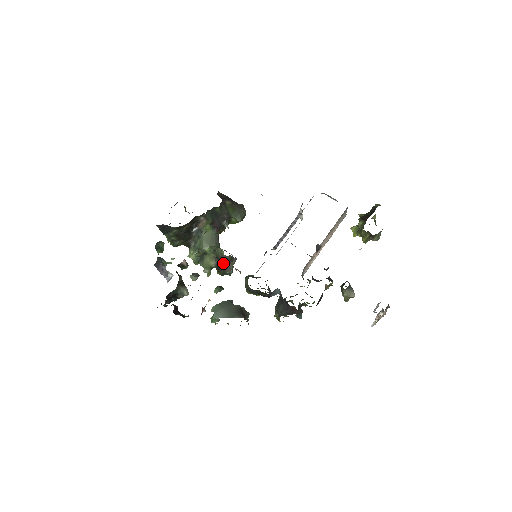
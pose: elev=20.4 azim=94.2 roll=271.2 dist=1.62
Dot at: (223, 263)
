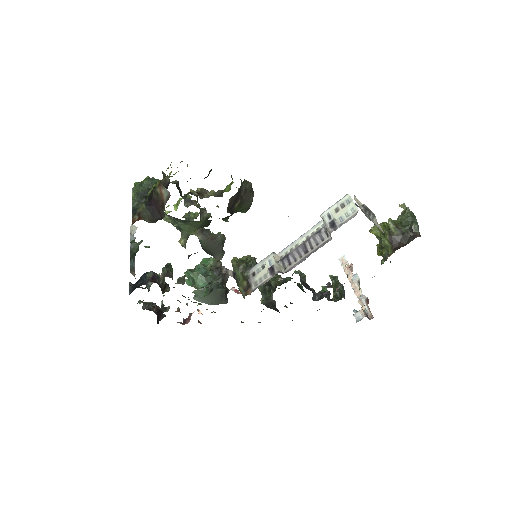
Dot at: (212, 249)
